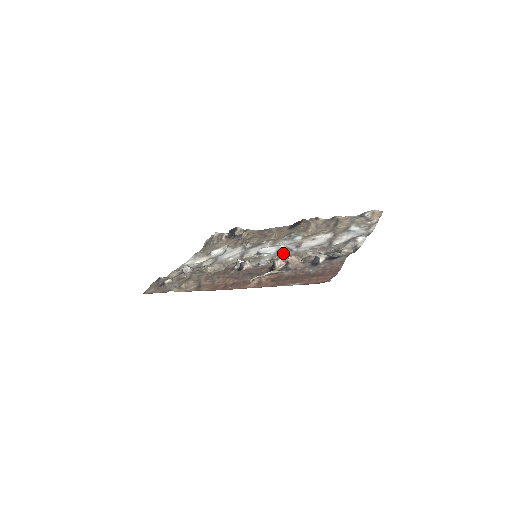
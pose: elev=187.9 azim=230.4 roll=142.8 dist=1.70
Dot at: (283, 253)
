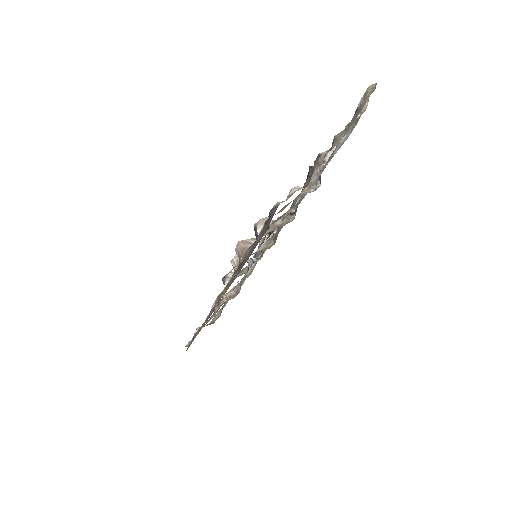
Dot at: occluded
